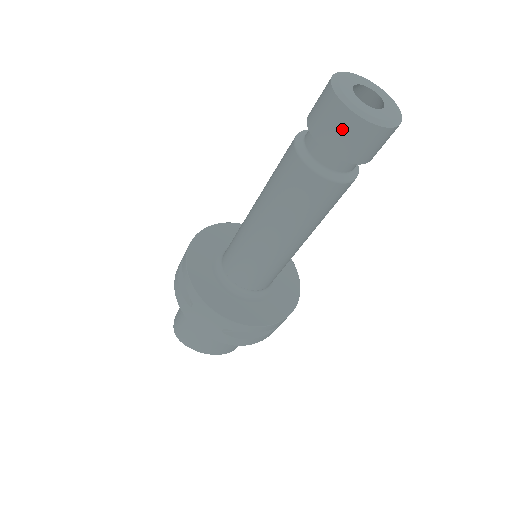
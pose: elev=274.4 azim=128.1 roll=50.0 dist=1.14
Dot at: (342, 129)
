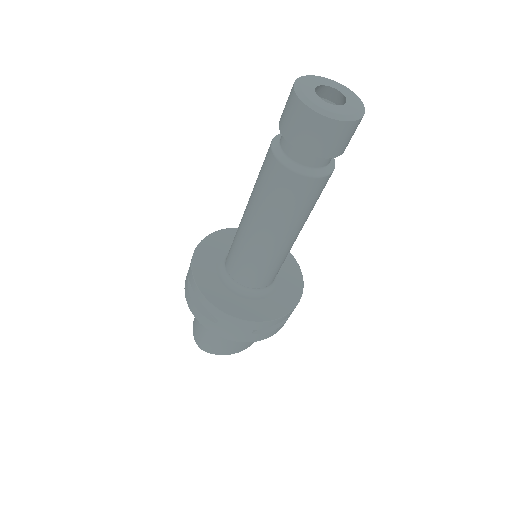
Dot at: (321, 134)
